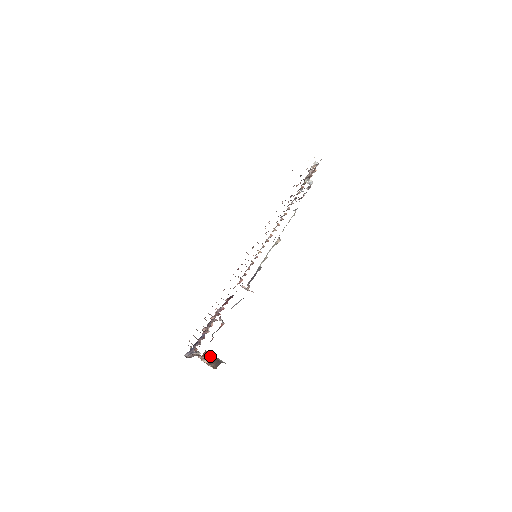
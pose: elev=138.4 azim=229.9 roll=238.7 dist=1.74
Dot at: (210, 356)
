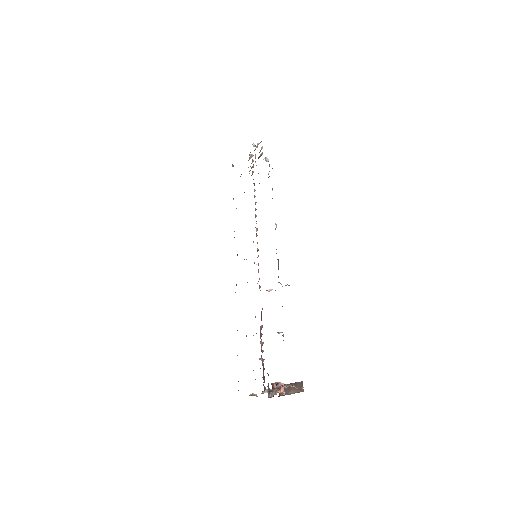
Dot at: occluded
